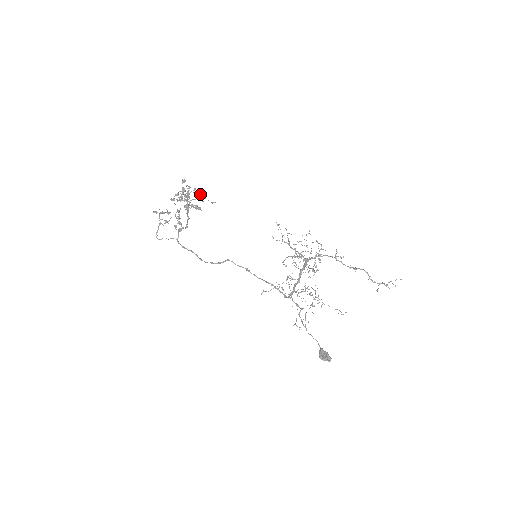
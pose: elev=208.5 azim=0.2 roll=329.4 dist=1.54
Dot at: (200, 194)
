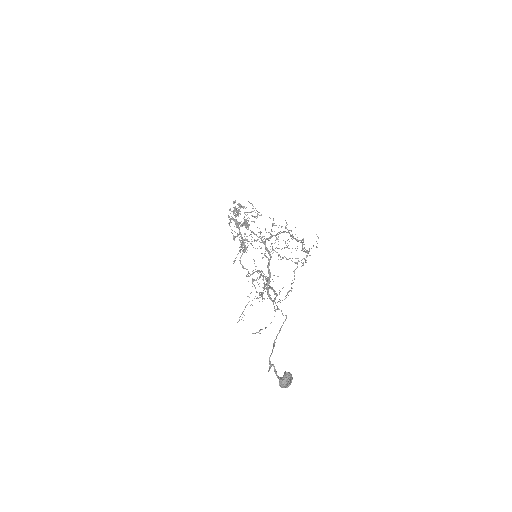
Dot at: (233, 207)
